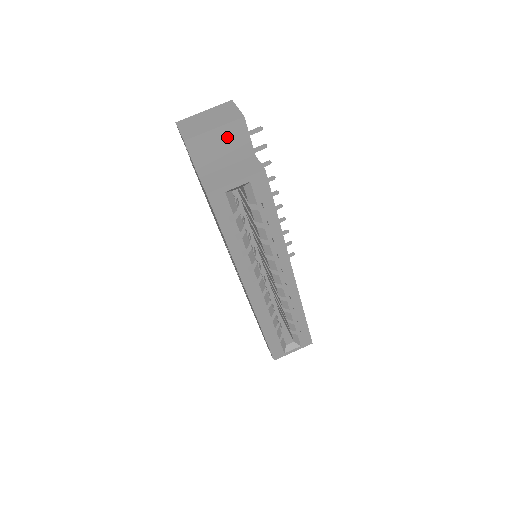
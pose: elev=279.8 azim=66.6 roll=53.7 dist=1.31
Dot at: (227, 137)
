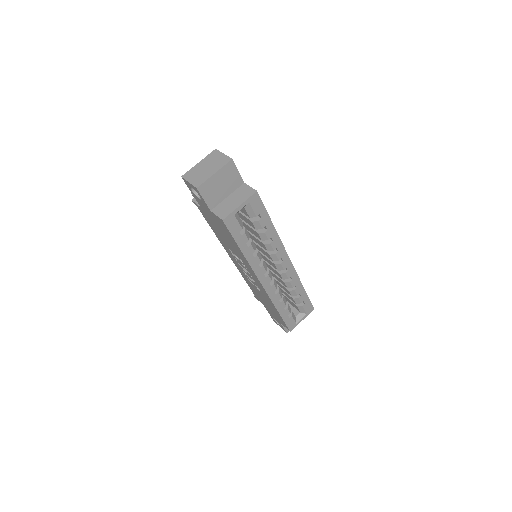
Dot at: (224, 176)
